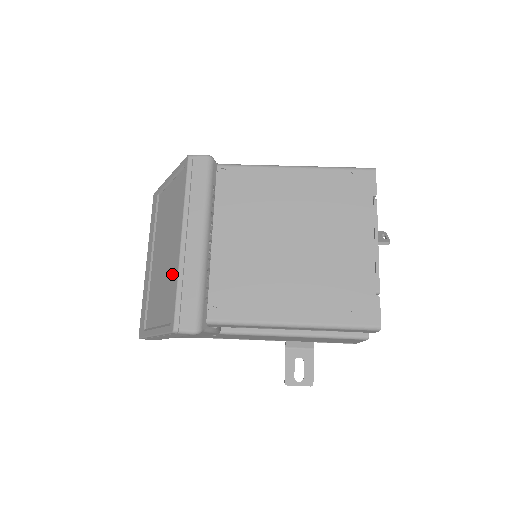
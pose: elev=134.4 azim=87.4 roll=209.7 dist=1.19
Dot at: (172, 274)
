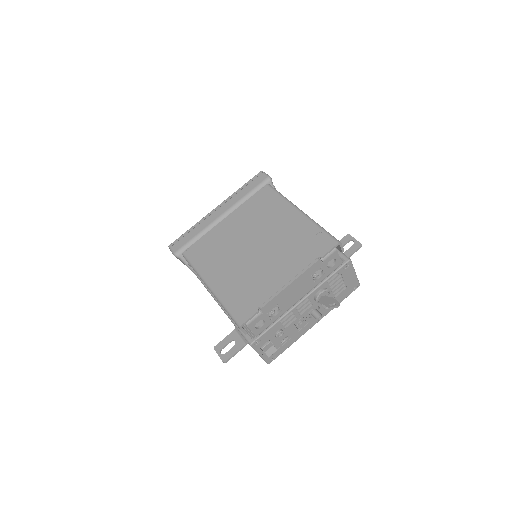
Dot at: occluded
